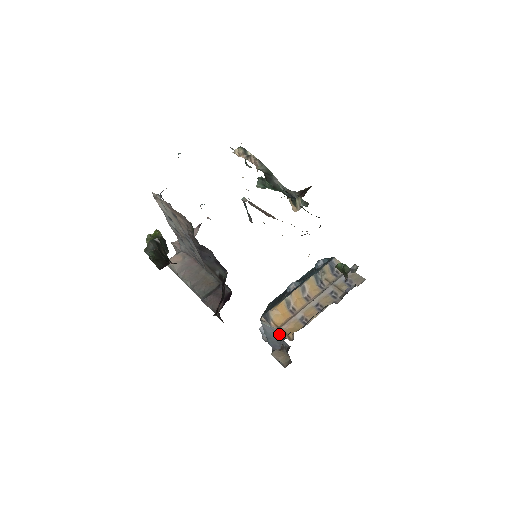
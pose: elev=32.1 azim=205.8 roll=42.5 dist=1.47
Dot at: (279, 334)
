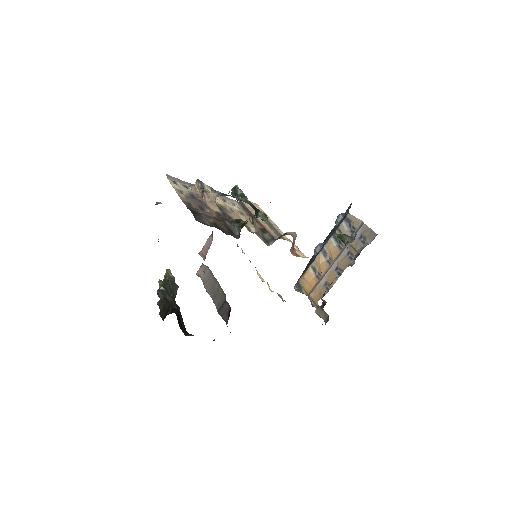
Dot at: (310, 300)
